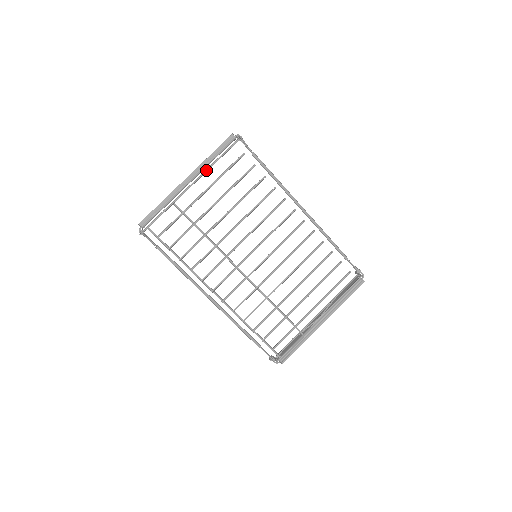
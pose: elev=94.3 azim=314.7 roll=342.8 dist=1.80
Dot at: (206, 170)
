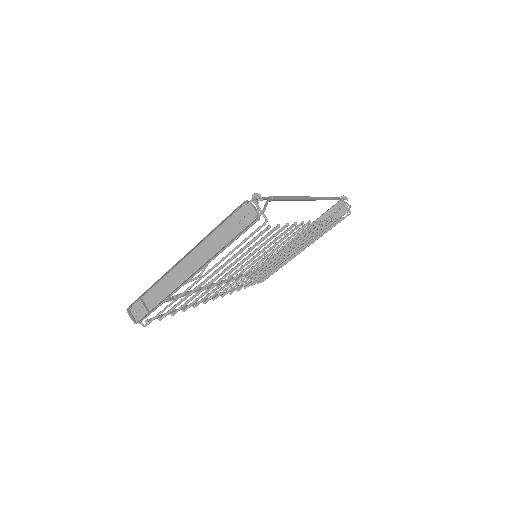
Dot at: occluded
